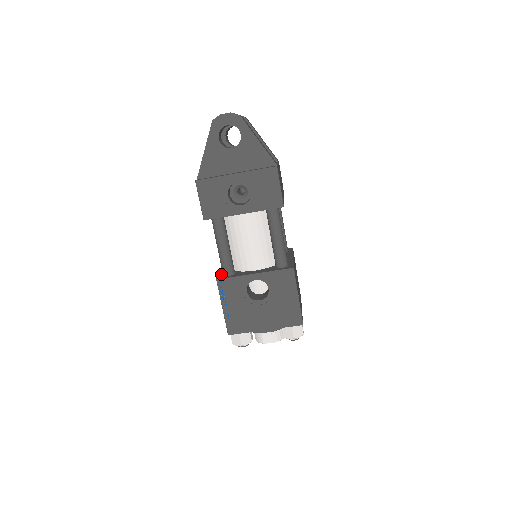
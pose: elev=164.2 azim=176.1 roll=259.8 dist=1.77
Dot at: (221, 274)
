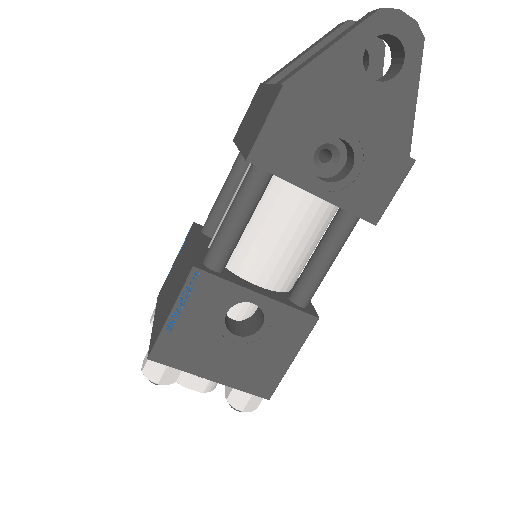
Dot at: (199, 258)
